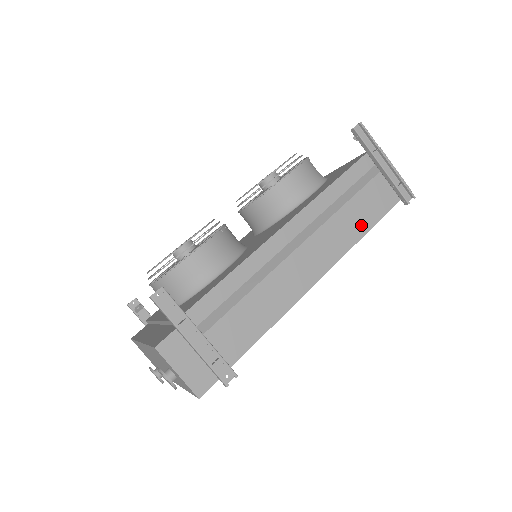
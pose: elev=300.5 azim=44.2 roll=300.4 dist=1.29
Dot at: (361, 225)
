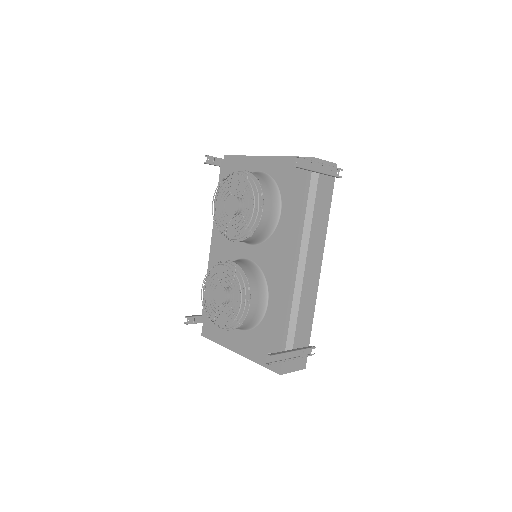
Dot at: (325, 217)
